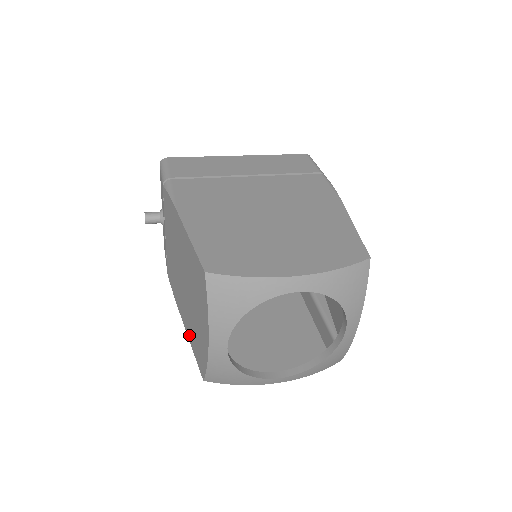
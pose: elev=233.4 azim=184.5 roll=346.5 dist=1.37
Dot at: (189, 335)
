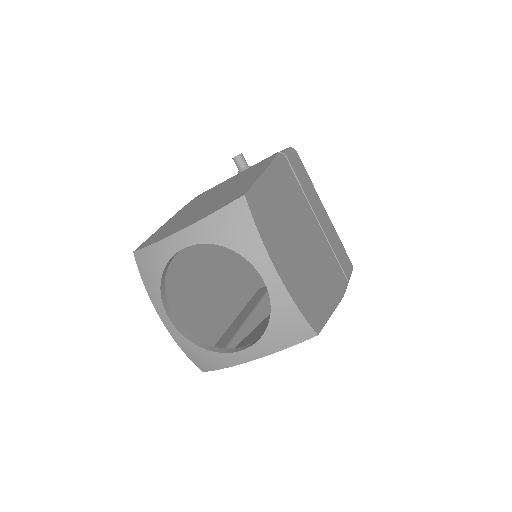
Dot at: (163, 227)
